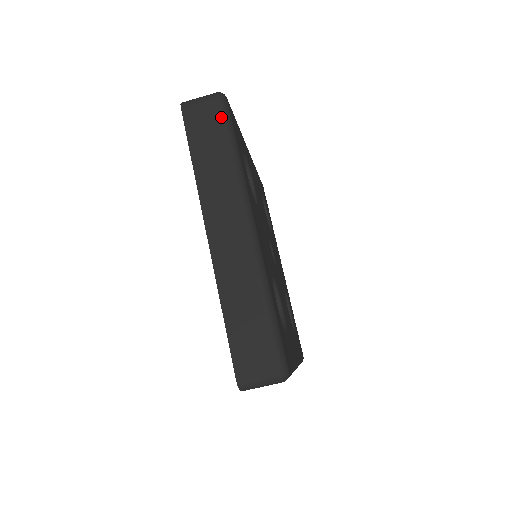
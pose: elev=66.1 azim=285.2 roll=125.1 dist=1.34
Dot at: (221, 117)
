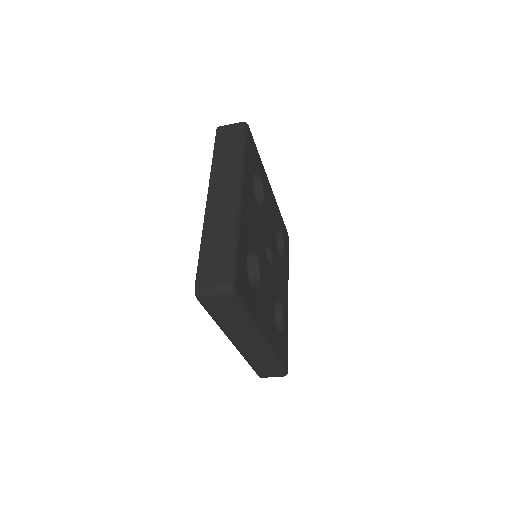
Dot at: (234, 305)
